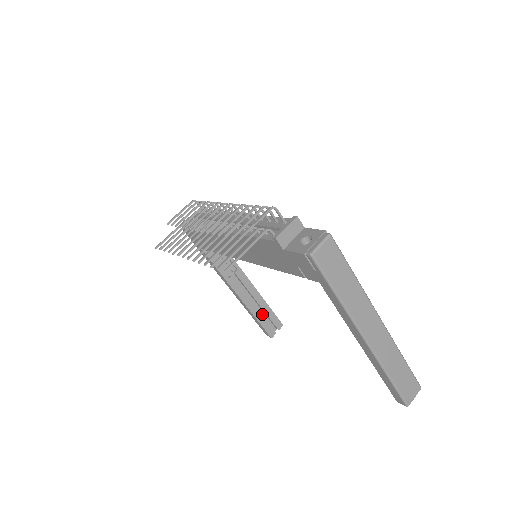
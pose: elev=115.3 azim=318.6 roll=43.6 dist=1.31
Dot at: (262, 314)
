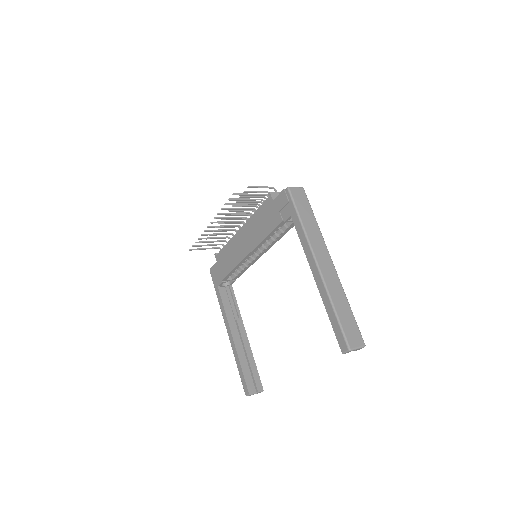
Dot at: (248, 370)
